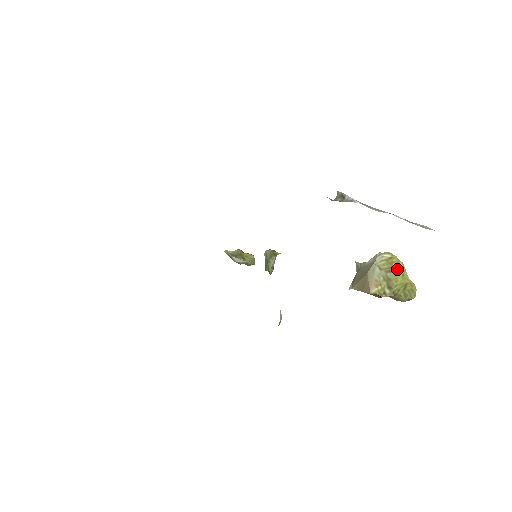
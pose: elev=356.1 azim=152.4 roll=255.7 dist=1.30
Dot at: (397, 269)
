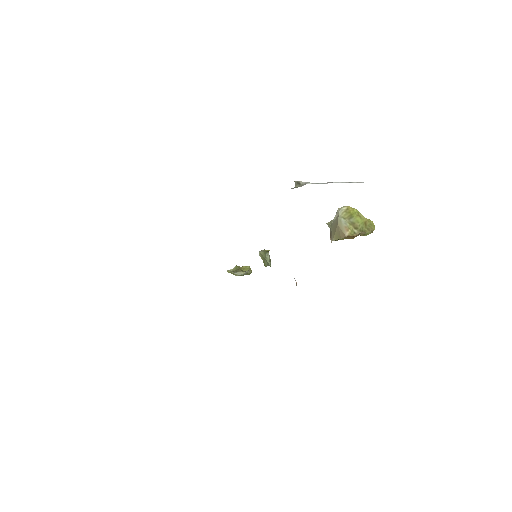
Dot at: (355, 215)
